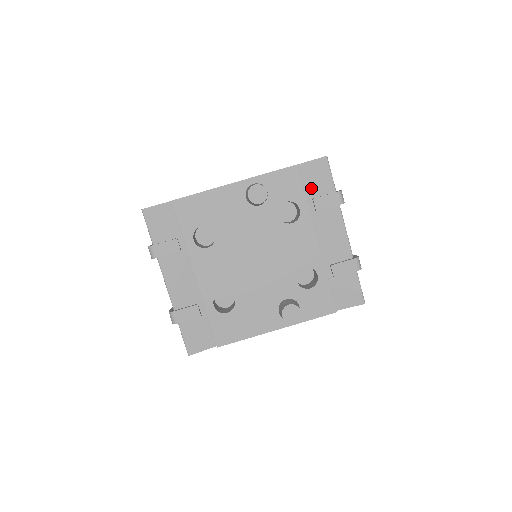
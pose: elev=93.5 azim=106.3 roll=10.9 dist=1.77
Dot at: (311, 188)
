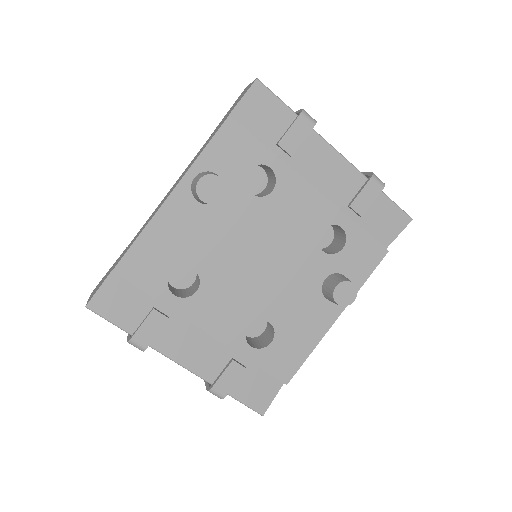
Dot at: (265, 132)
